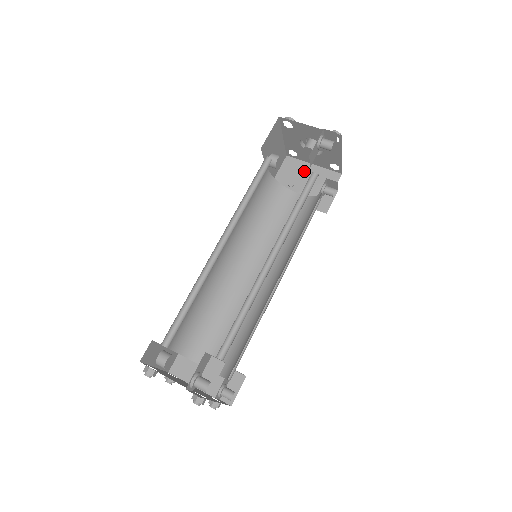
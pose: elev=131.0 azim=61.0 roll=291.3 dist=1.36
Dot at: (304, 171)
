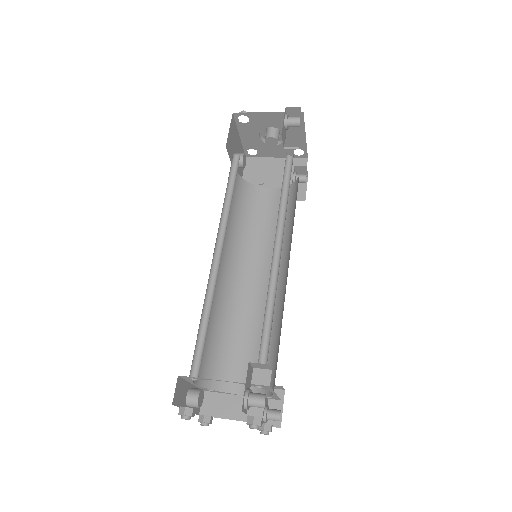
Dot at: (269, 166)
